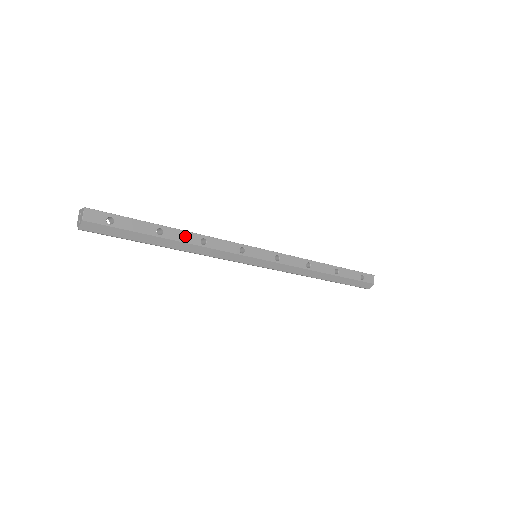
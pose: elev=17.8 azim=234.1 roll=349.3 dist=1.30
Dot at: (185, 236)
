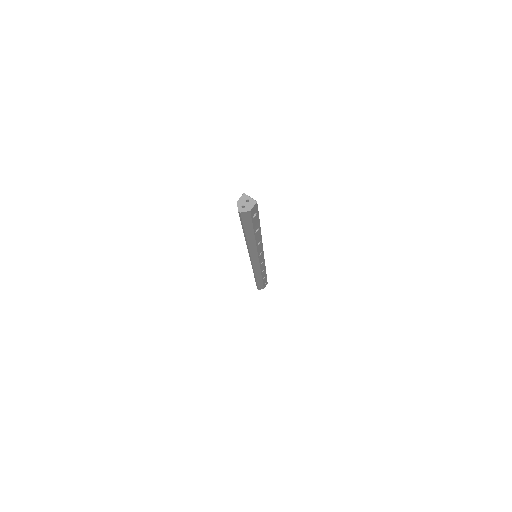
Dot at: (259, 237)
